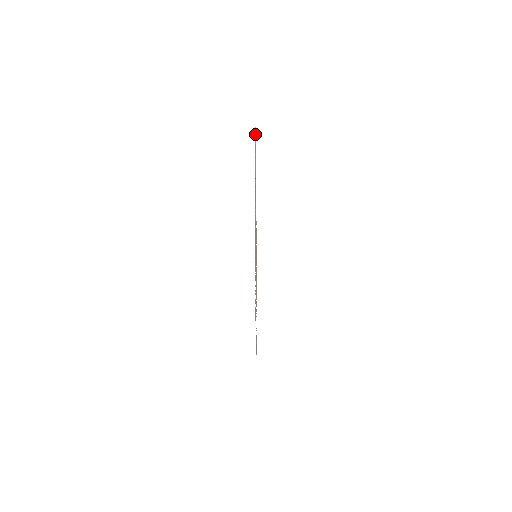
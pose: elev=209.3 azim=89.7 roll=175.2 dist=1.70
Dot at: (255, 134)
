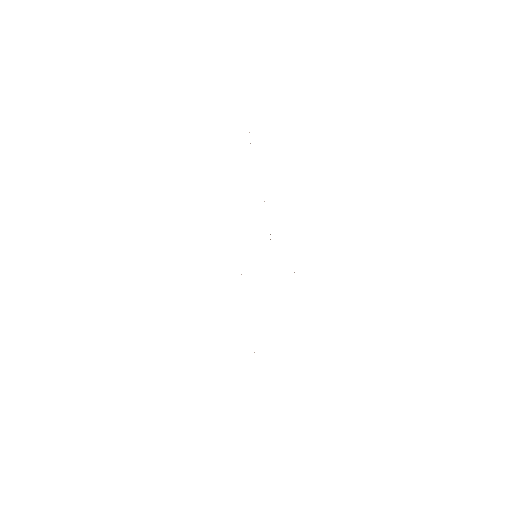
Dot at: (249, 132)
